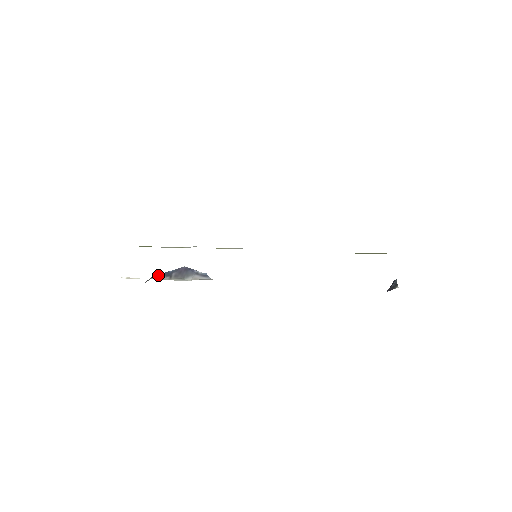
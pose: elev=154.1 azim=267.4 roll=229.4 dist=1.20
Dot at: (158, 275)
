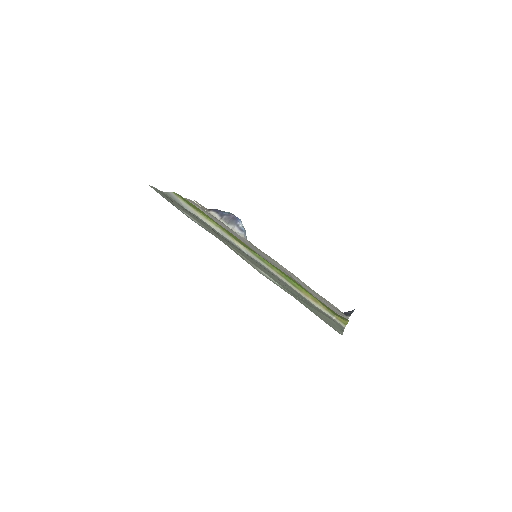
Dot at: (216, 211)
